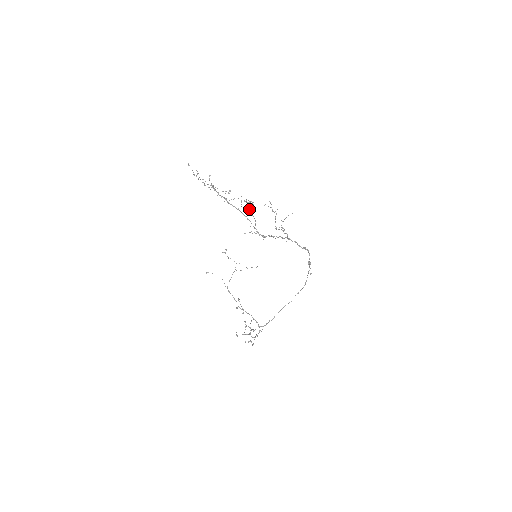
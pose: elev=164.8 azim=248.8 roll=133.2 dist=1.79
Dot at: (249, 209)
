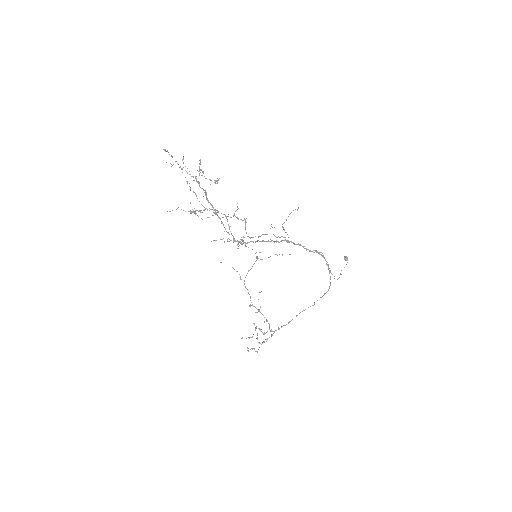
Dot at: occluded
